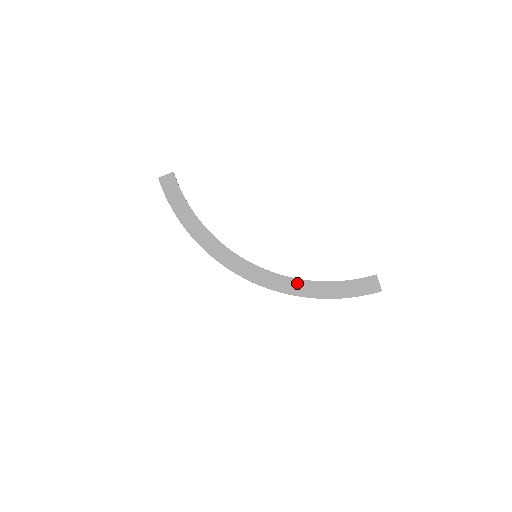
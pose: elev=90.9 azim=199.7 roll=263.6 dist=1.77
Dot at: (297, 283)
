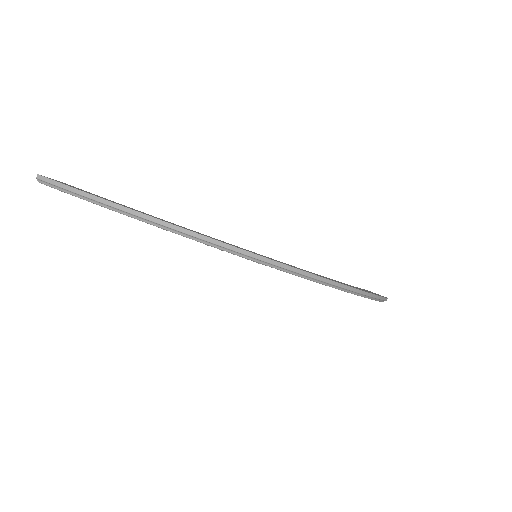
Dot at: occluded
